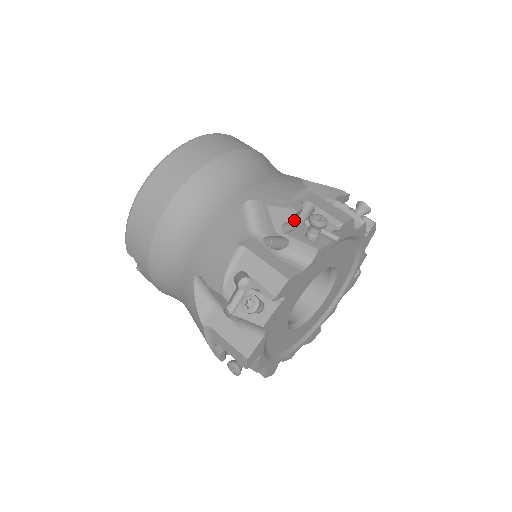
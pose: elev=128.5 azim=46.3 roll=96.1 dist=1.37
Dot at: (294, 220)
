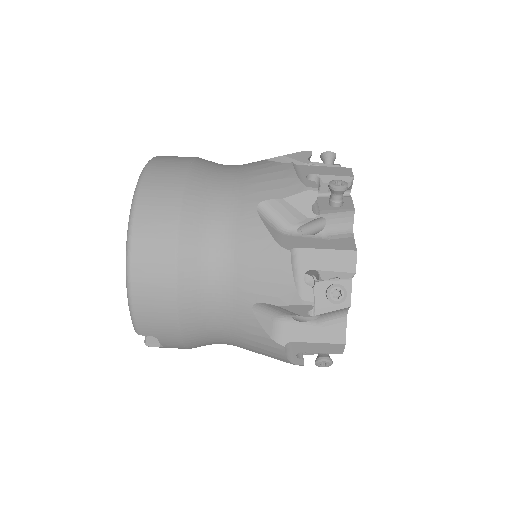
Dot at: occluded
